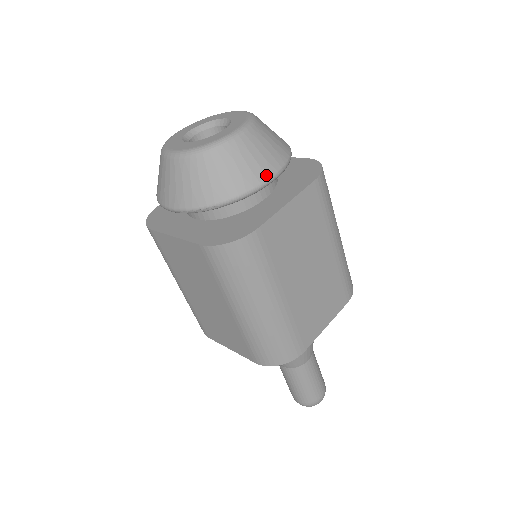
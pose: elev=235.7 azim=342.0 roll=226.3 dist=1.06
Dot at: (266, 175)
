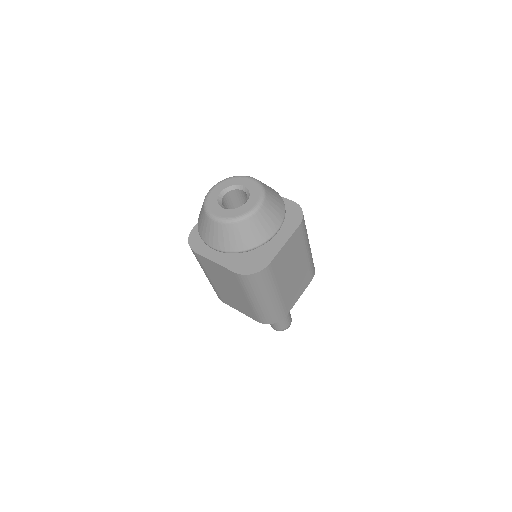
Dot at: (273, 231)
